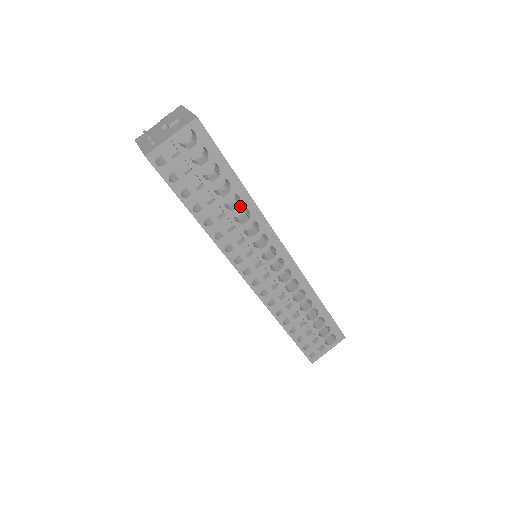
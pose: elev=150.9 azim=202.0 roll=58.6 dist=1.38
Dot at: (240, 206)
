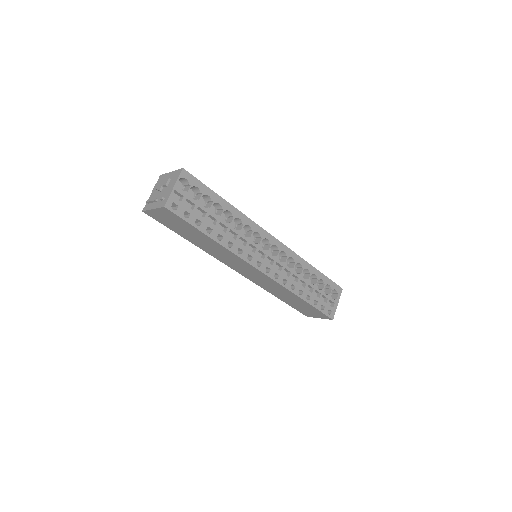
Dot at: (233, 218)
